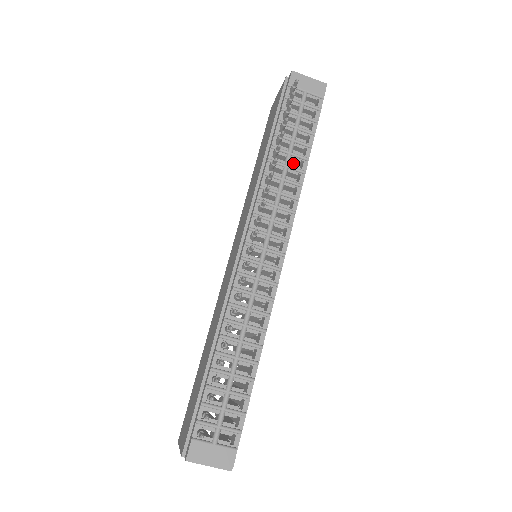
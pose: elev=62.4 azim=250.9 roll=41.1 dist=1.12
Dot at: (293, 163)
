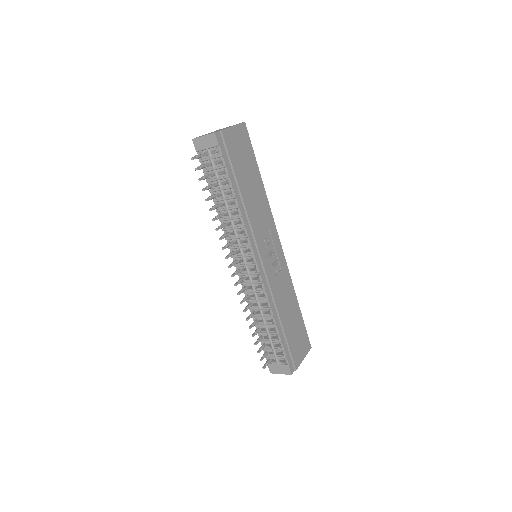
Dot at: occluded
